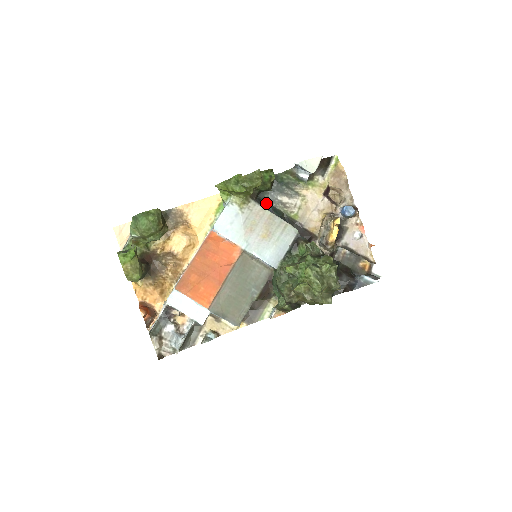
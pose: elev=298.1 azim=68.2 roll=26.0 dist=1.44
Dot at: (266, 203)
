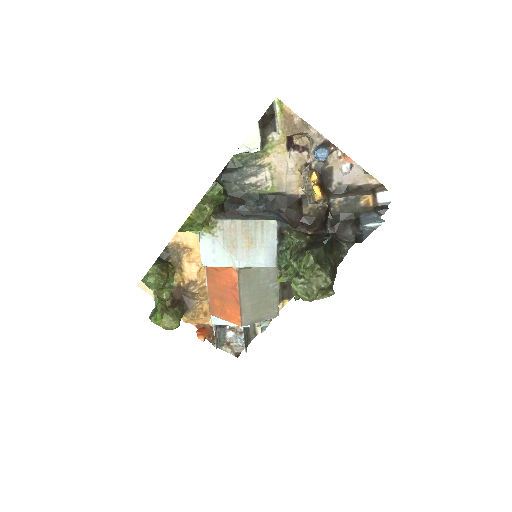
Dot at: (238, 196)
